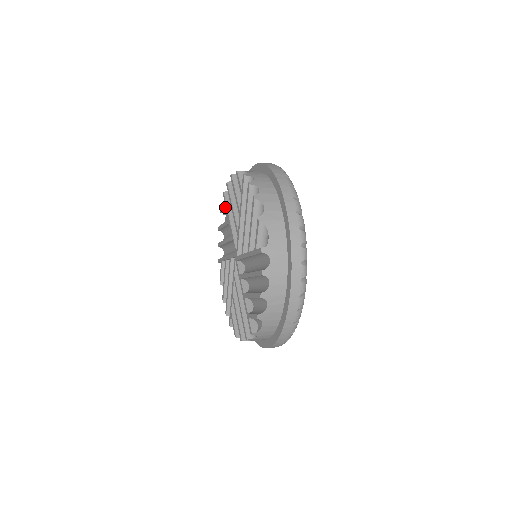
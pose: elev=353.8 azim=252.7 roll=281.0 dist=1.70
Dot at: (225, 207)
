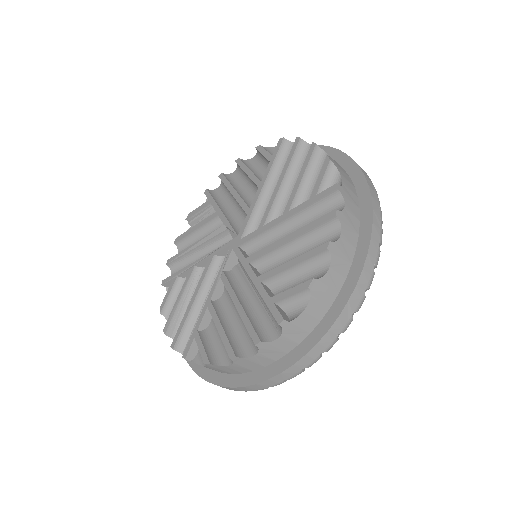
Dot at: (209, 202)
